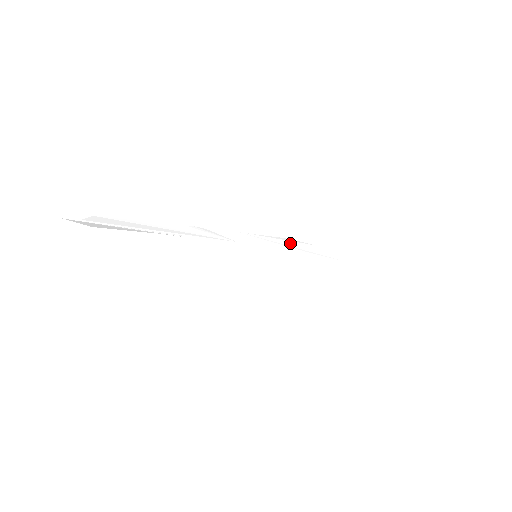
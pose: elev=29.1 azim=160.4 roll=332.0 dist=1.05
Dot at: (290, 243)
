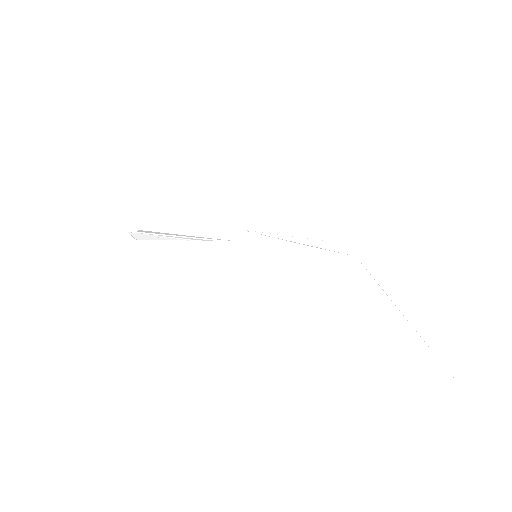
Dot at: (296, 238)
